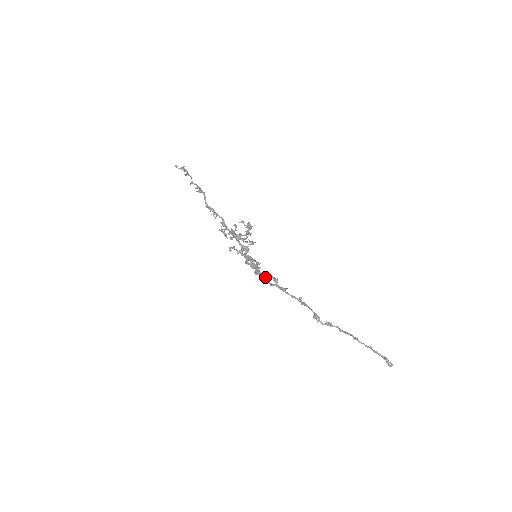
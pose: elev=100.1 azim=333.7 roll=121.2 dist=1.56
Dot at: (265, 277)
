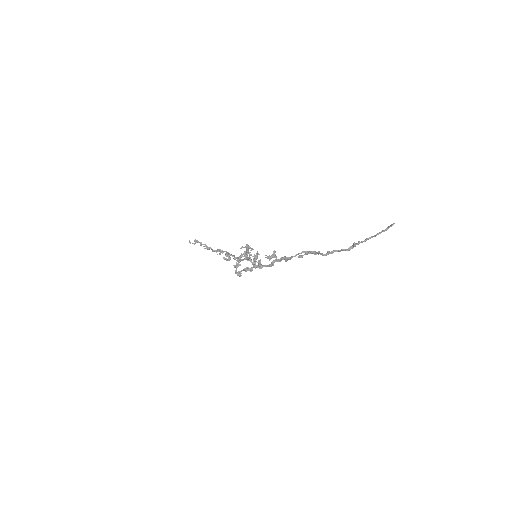
Dot at: (267, 265)
